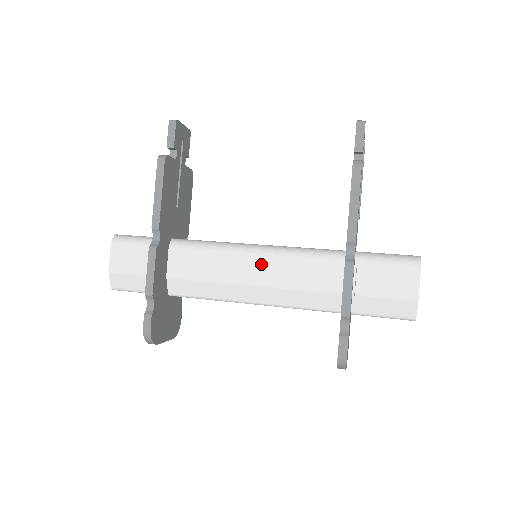
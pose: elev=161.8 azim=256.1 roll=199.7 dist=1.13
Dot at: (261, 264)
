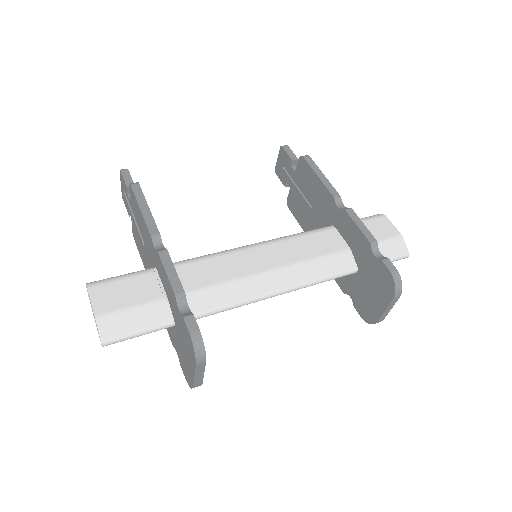
Dot at: (270, 252)
